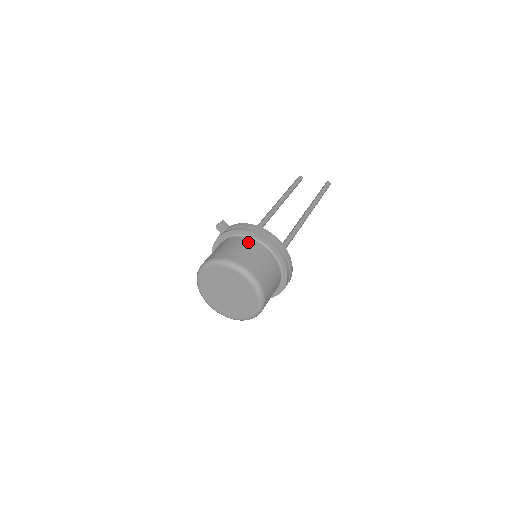
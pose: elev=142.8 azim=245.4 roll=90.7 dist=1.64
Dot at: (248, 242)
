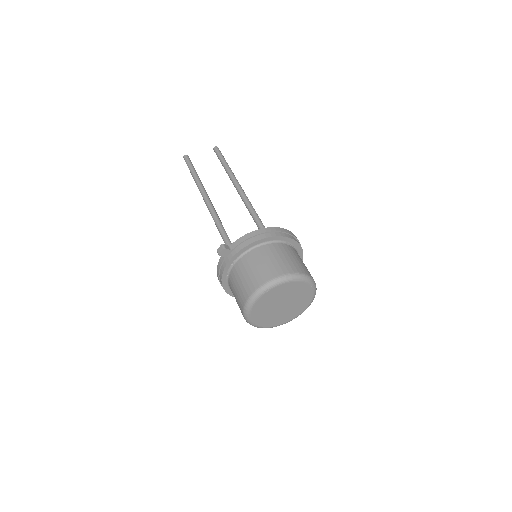
Dot at: (269, 249)
